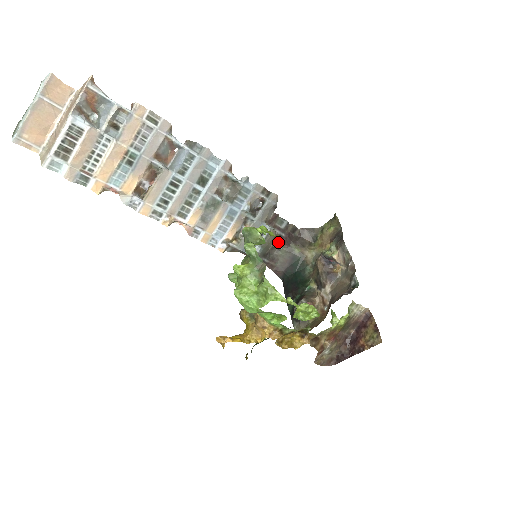
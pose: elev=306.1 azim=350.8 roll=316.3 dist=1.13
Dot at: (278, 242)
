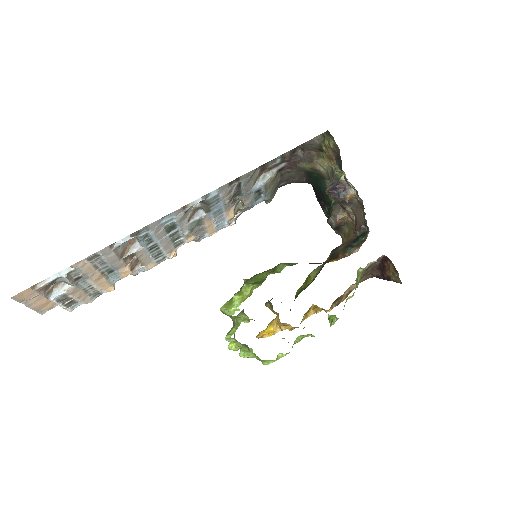
Dot at: (283, 171)
